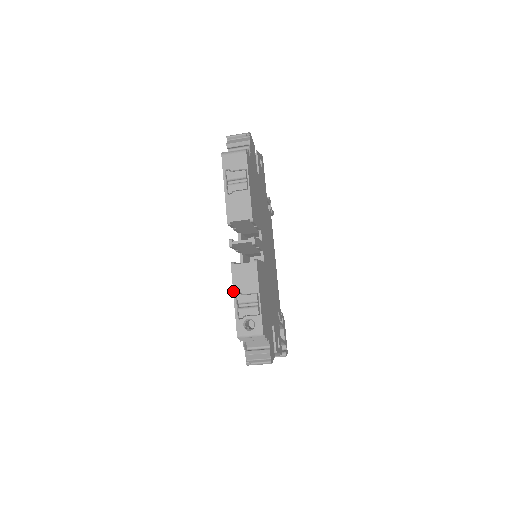
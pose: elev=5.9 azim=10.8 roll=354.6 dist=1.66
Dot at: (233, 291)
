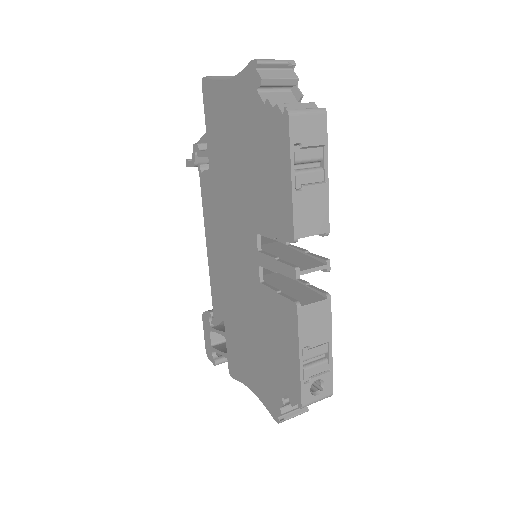
Dot at: (299, 346)
